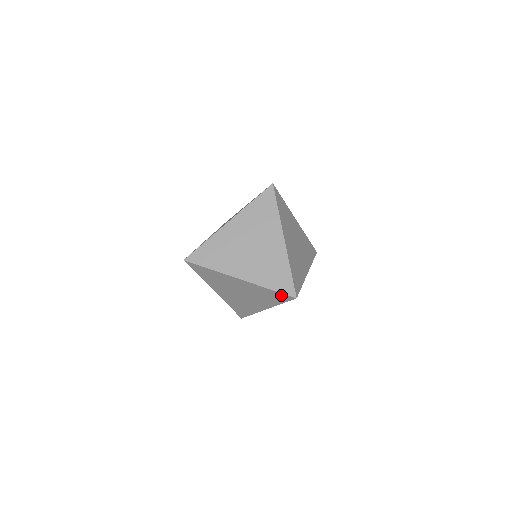
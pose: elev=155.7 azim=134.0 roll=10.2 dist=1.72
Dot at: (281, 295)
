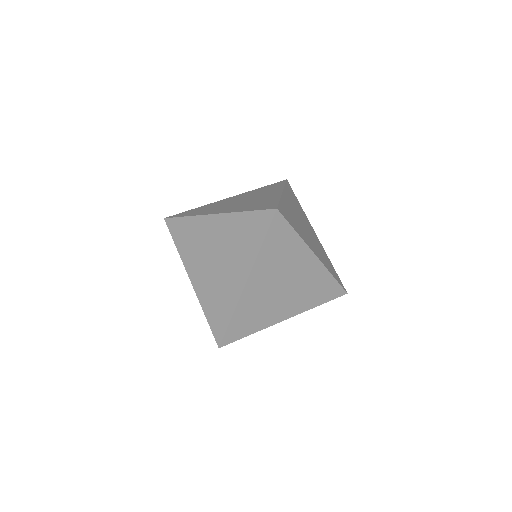
Dot at: occluded
